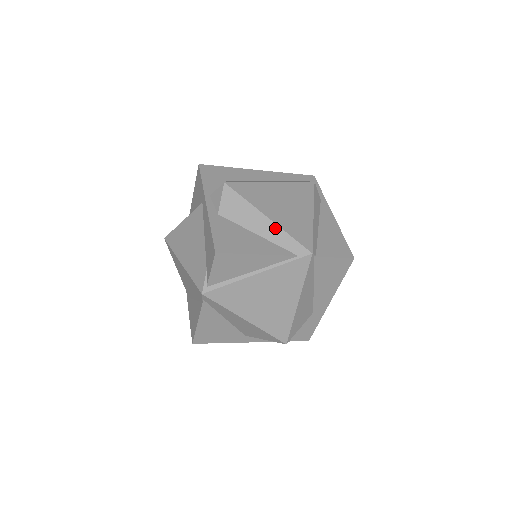
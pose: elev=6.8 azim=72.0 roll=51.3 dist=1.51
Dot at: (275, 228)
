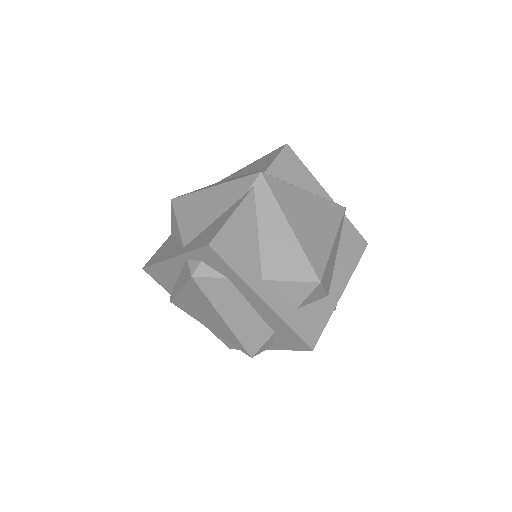
Dot at: occluded
